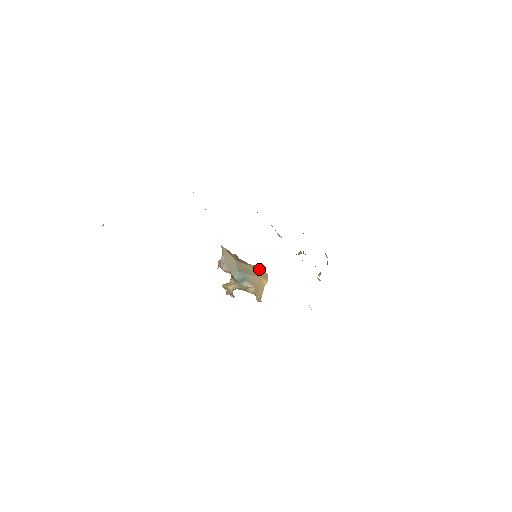
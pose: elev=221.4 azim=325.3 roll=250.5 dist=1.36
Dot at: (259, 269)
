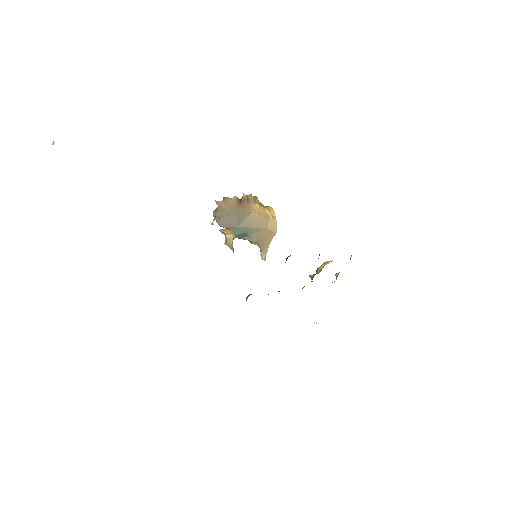
Dot at: (267, 214)
